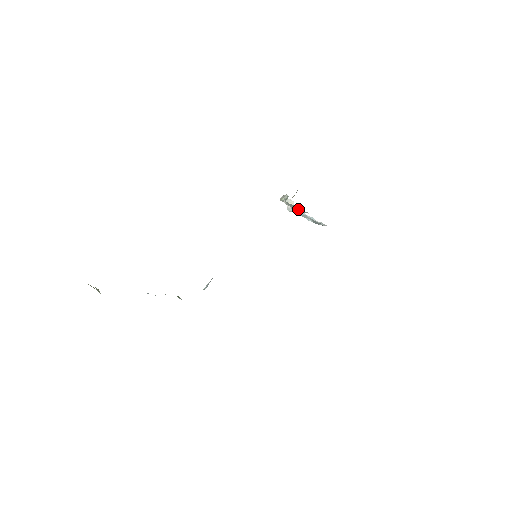
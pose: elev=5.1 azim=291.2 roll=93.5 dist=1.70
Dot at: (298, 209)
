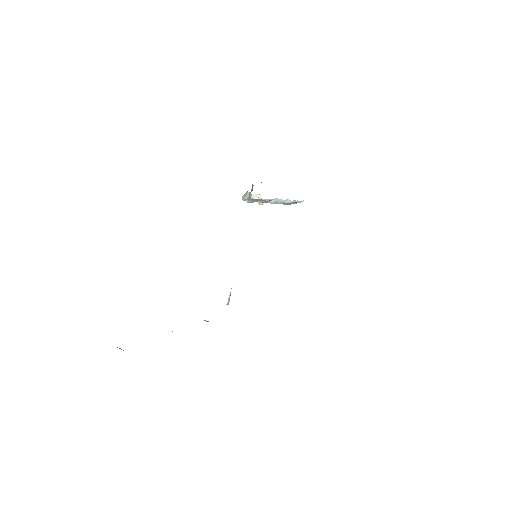
Dot at: (261, 201)
